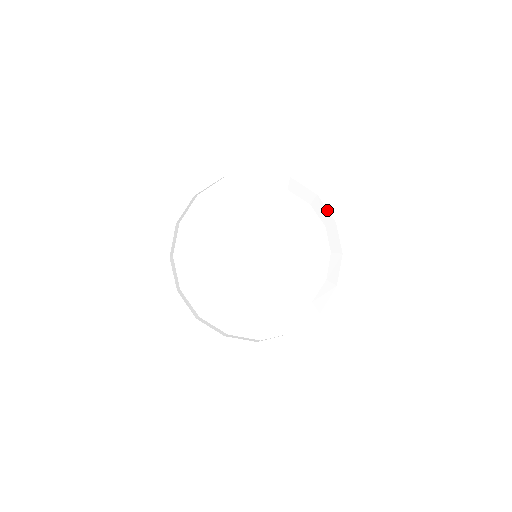
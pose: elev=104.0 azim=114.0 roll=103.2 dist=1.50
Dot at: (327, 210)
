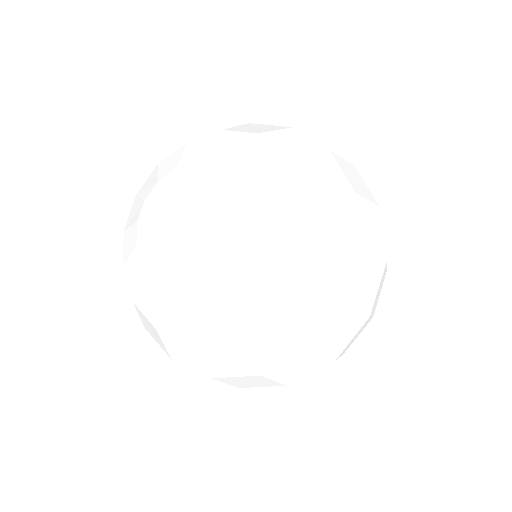
Dot at: (271, 126)
